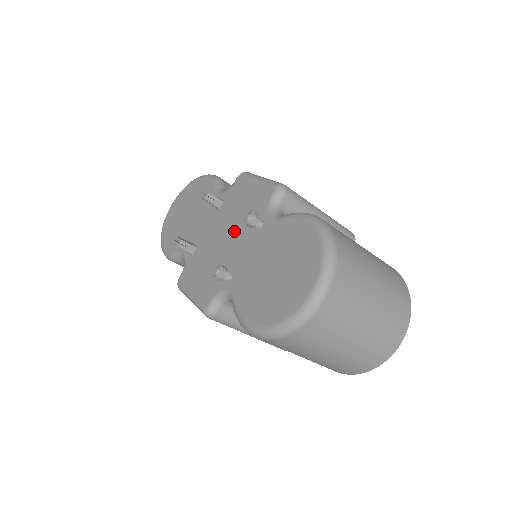
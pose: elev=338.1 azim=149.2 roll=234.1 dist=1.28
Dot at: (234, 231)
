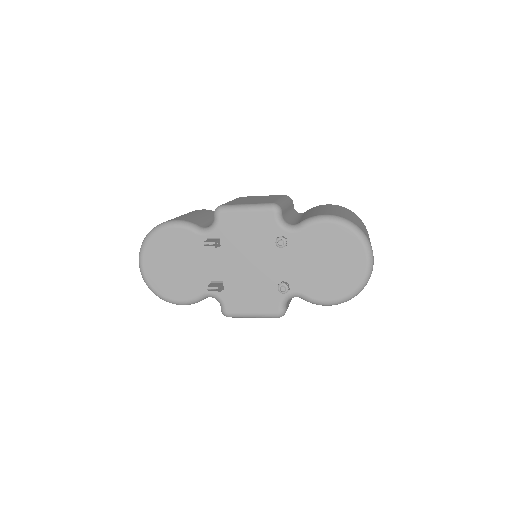
Dot at: (258, 255)
